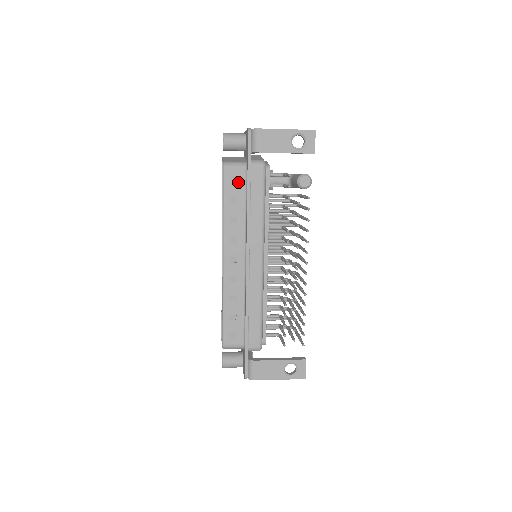
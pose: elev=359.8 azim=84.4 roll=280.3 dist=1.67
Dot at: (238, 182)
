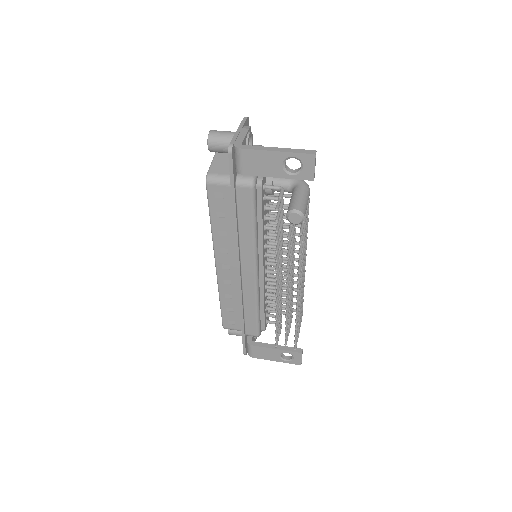
Dot at: (224, 199)
